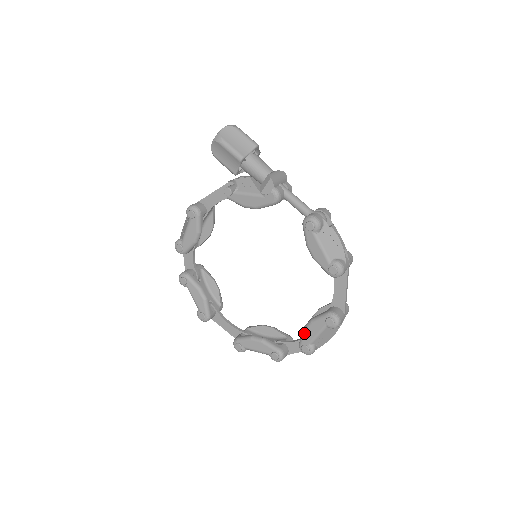
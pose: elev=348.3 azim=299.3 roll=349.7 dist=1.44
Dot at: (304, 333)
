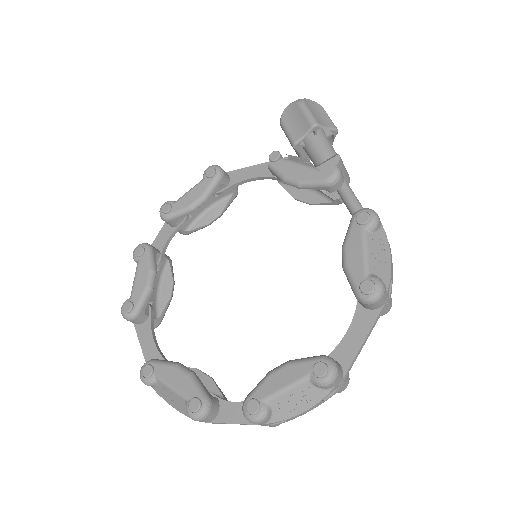
Dot at: (266, 378)
